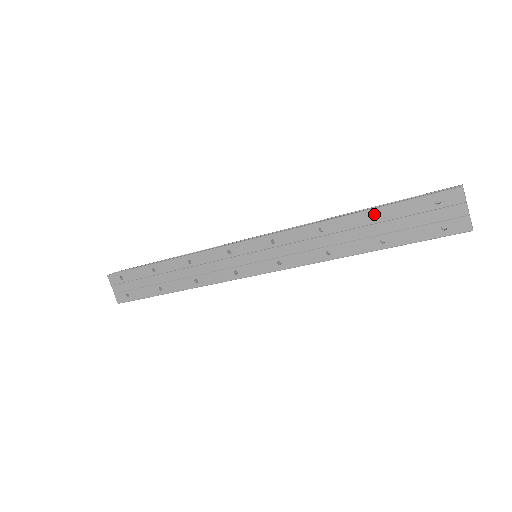
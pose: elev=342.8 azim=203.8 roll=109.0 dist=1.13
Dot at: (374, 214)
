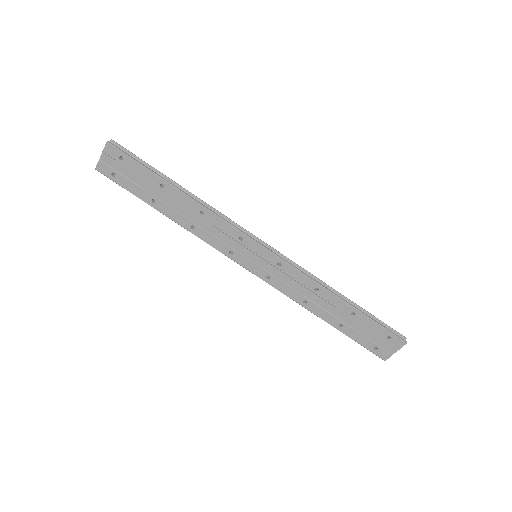
Dot at: (354, 312)
